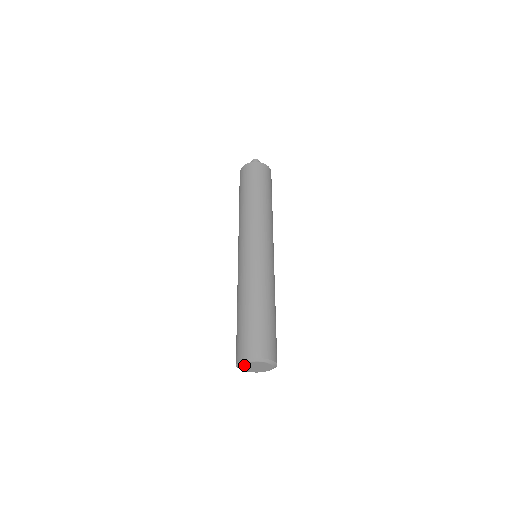
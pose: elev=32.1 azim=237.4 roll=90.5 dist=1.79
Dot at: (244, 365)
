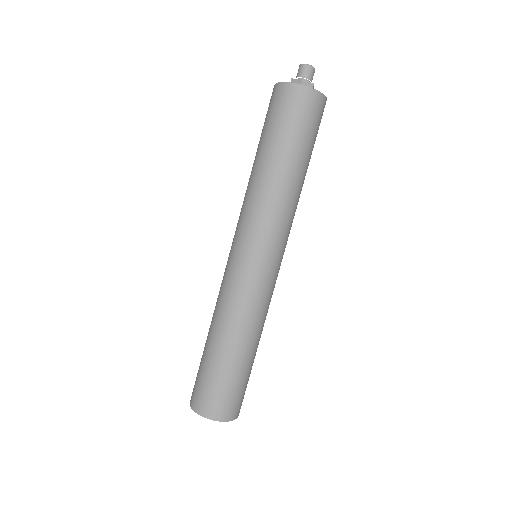
Dot at: occluded
